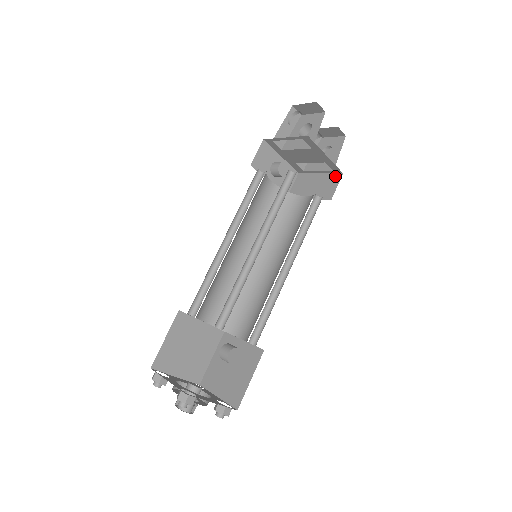
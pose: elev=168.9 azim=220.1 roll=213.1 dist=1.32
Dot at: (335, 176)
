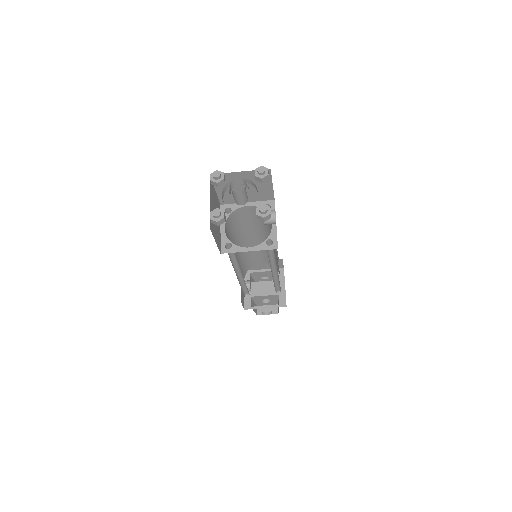
Dot at: (281, 306)
